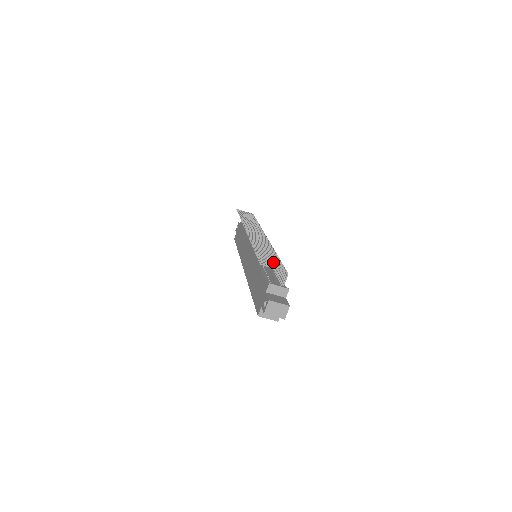
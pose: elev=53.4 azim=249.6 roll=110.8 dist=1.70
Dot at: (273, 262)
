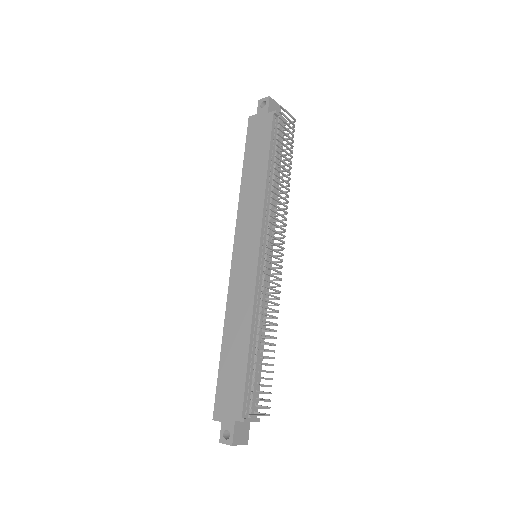
Dot at: occluded
